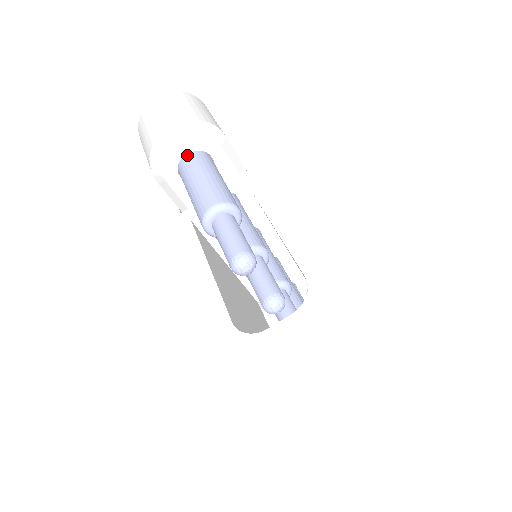
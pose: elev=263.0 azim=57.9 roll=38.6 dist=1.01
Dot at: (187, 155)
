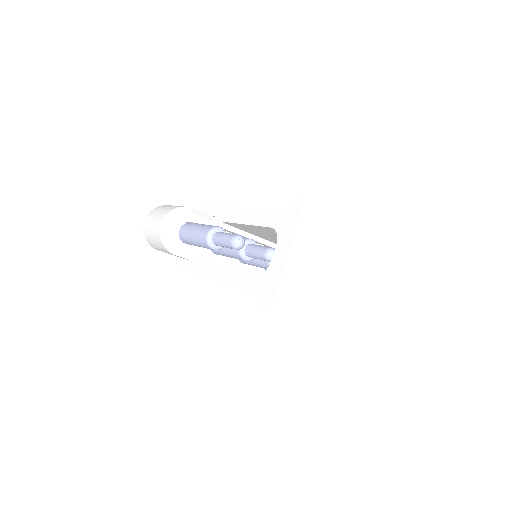
Dot at: (180, 230)
